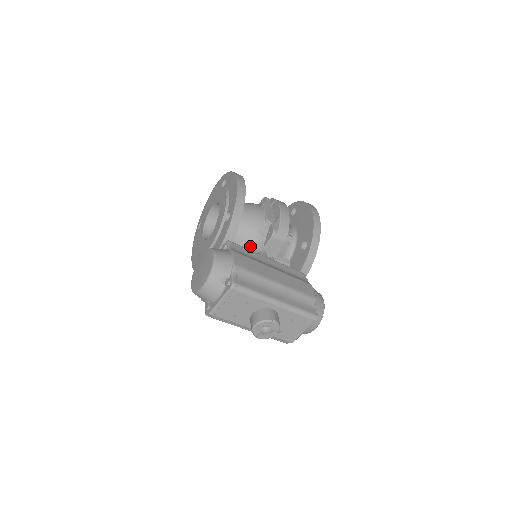
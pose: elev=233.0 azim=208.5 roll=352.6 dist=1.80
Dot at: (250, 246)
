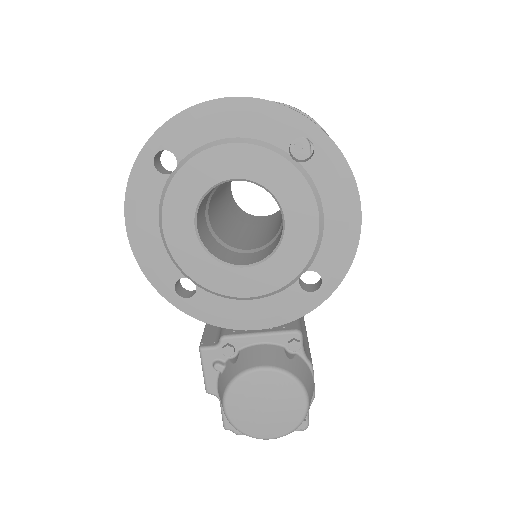
Dot at: occluded
